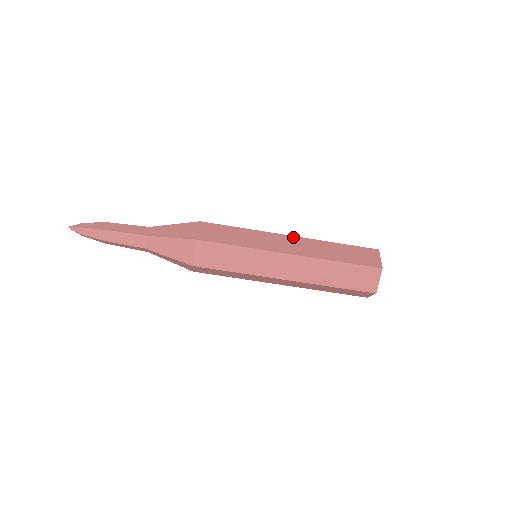
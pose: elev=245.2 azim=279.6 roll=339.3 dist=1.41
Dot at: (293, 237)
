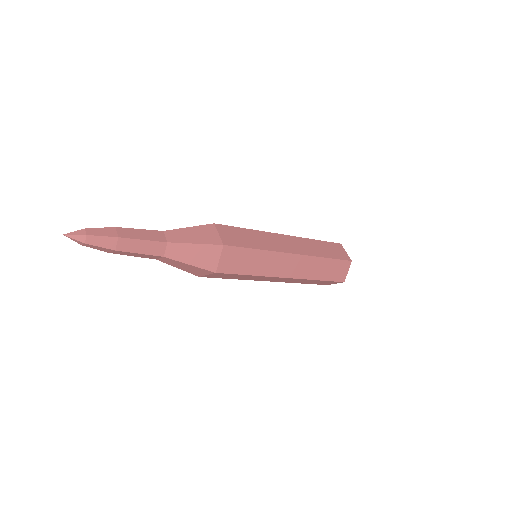
Dot at: (288, 236)
